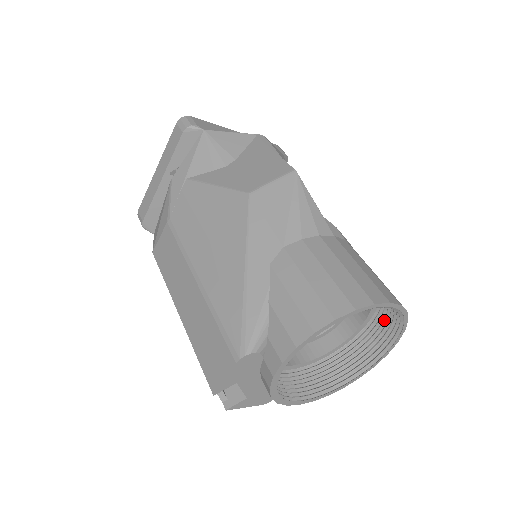
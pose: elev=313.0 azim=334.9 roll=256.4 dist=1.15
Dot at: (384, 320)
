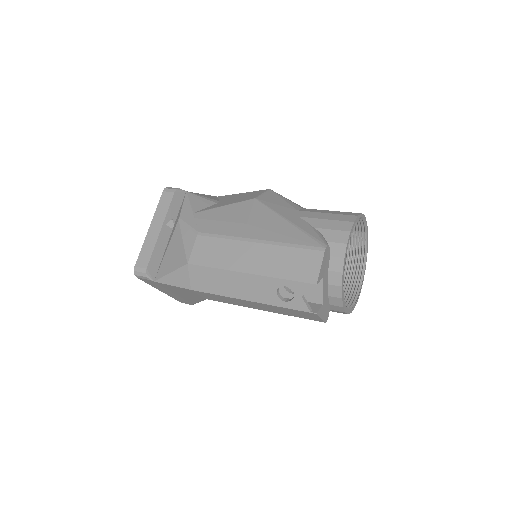
Dot at: (352, 259)
